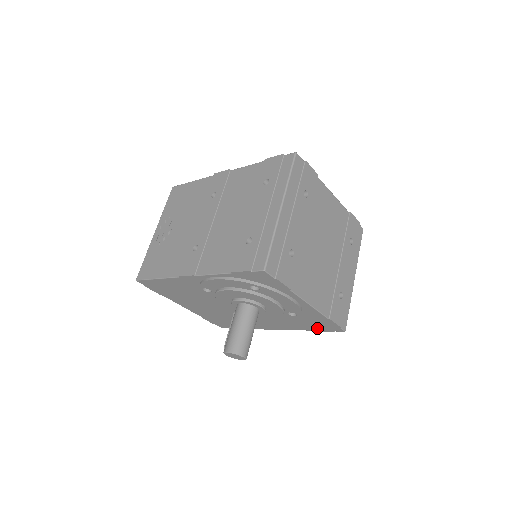
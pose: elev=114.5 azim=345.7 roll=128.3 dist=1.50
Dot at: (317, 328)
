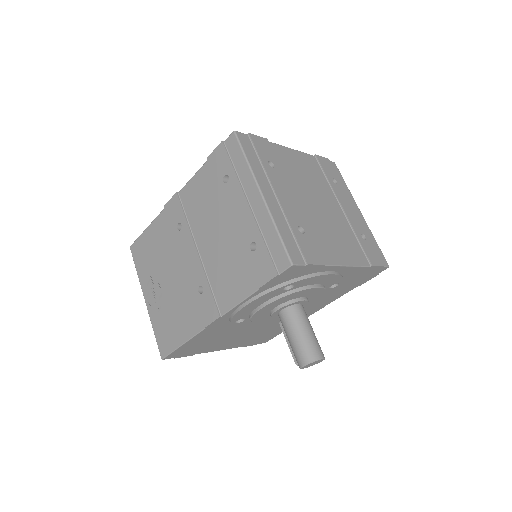
Dot at: (360, 282)
